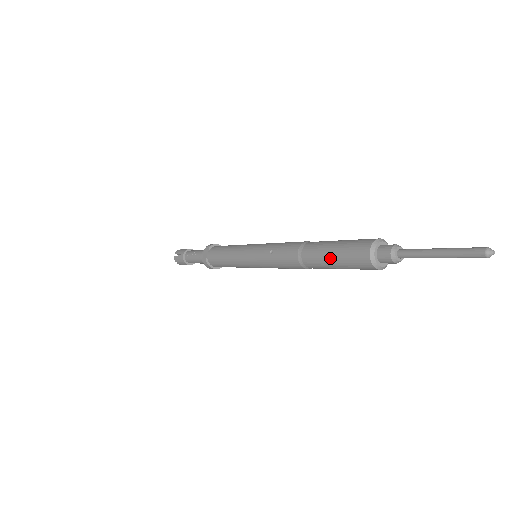
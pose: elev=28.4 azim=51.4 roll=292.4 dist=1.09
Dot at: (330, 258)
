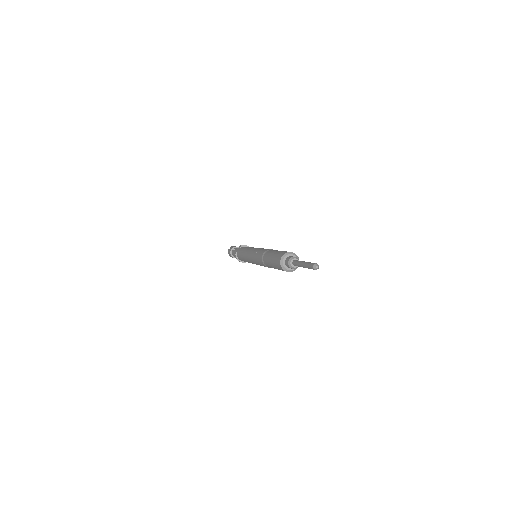
Dot at: (270, 259)
